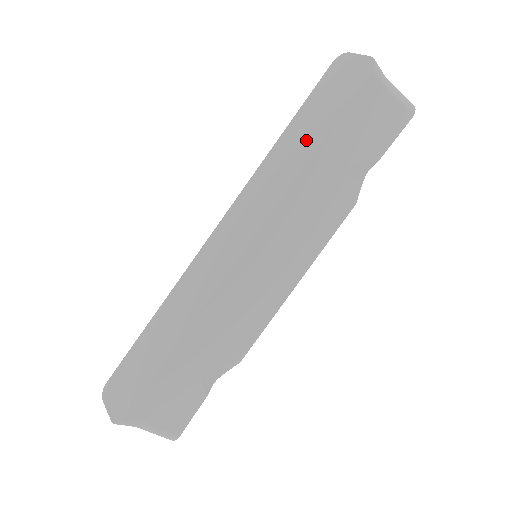
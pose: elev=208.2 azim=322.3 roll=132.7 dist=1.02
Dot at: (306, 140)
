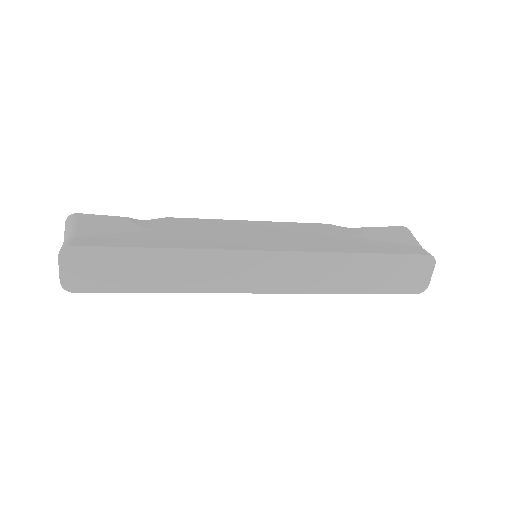
Dot at: (360, 281)
